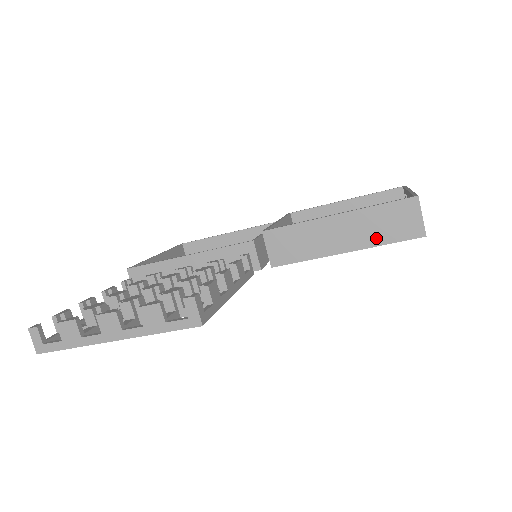
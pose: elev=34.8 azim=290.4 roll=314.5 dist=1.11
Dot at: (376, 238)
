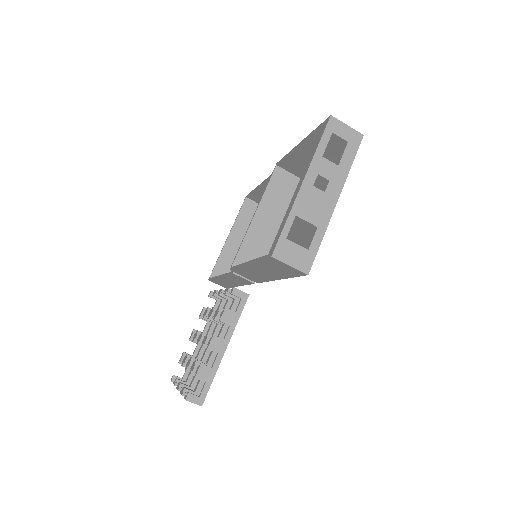
Dot at: (283, 275)
